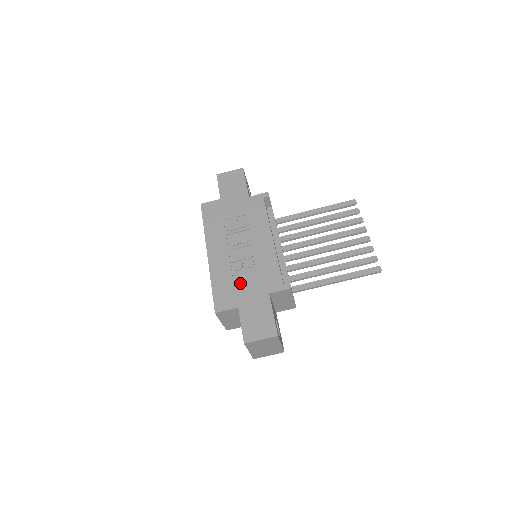
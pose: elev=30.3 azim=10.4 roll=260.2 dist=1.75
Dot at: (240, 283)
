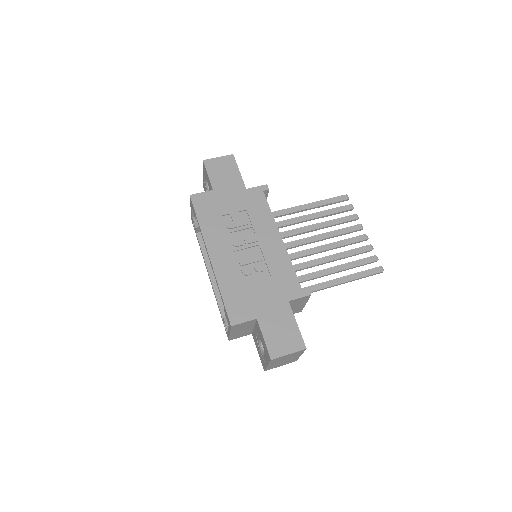
Dot at: (254, 290)
